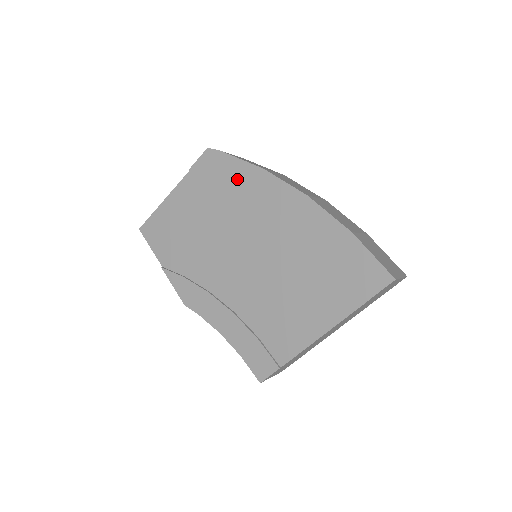
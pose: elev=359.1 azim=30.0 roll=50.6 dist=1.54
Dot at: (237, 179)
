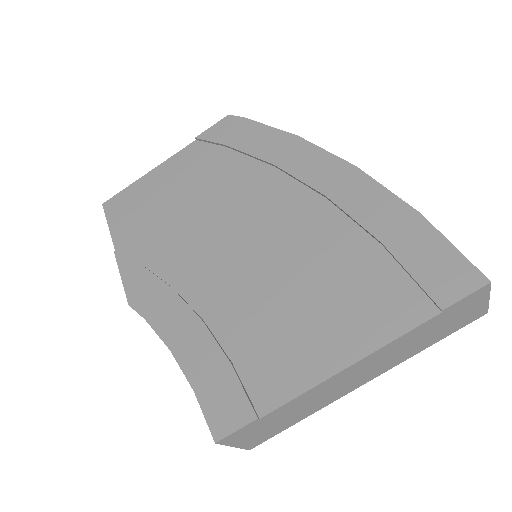
Dot at: (258, 147)
